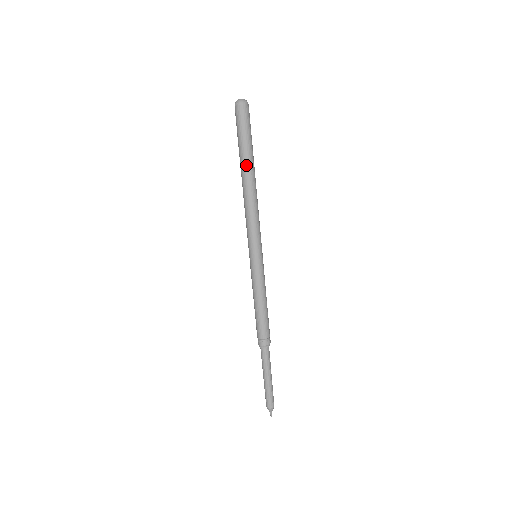
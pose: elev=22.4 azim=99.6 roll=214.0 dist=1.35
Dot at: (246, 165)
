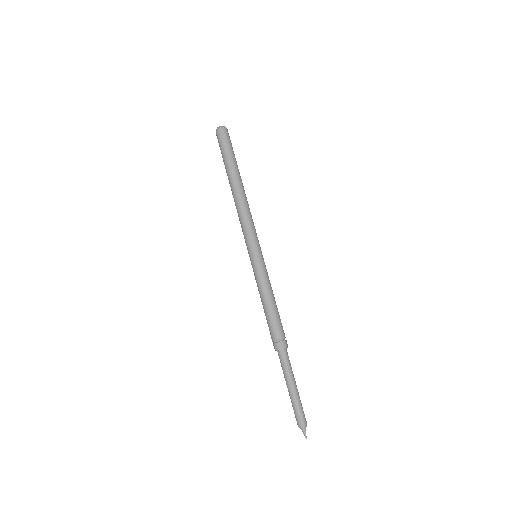
Dot at: (230, 175)
